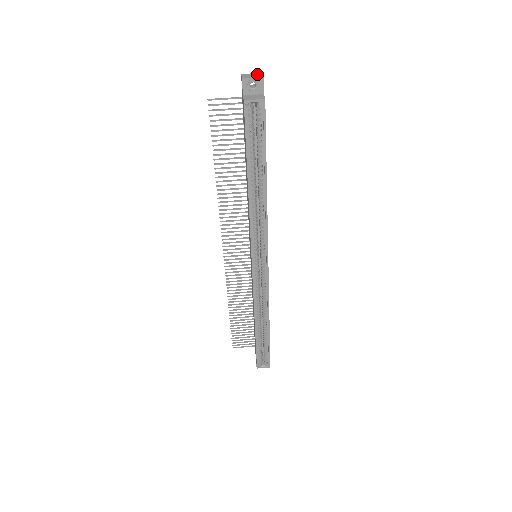
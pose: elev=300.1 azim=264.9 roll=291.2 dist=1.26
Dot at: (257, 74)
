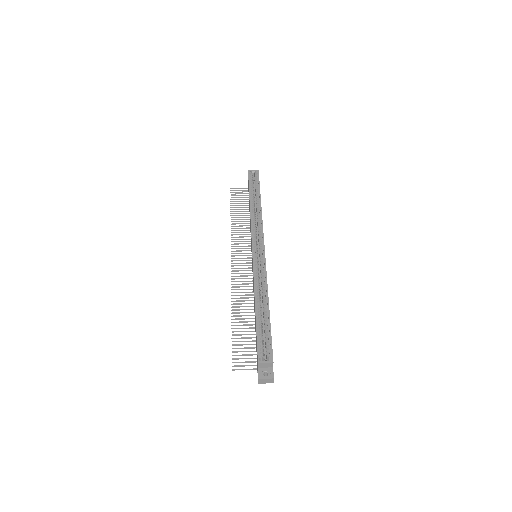
Dot at: occluded
